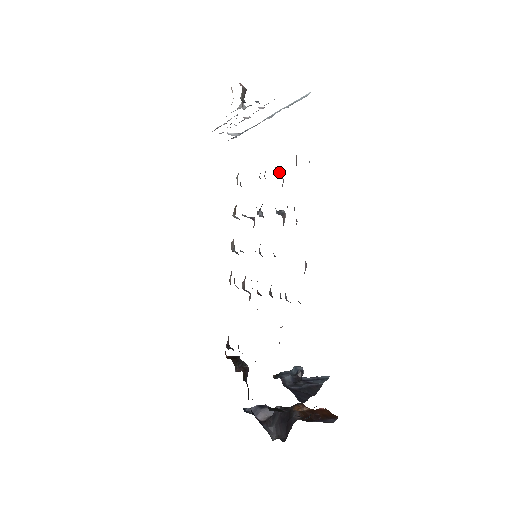
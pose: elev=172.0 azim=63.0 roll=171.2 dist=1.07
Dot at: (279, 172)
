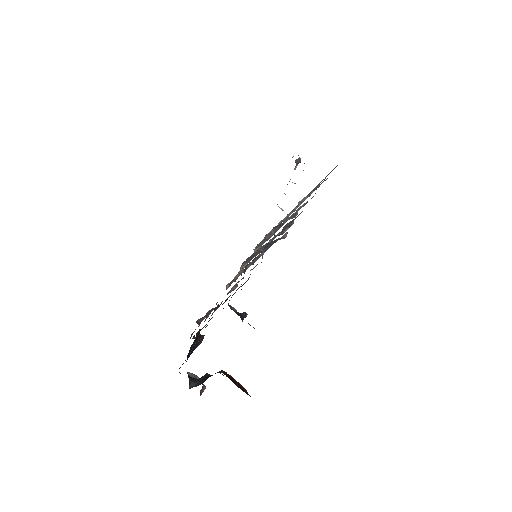
Dot at: occluded
